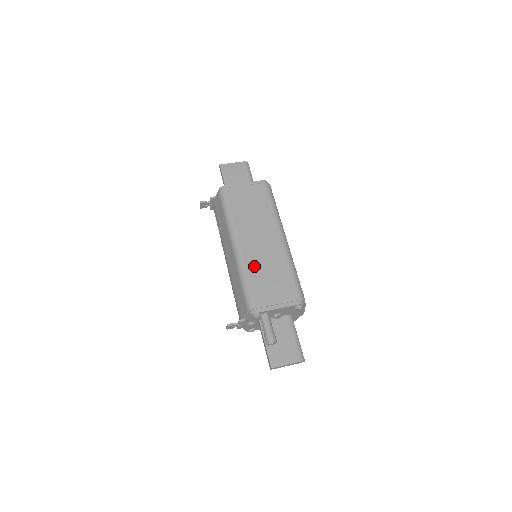
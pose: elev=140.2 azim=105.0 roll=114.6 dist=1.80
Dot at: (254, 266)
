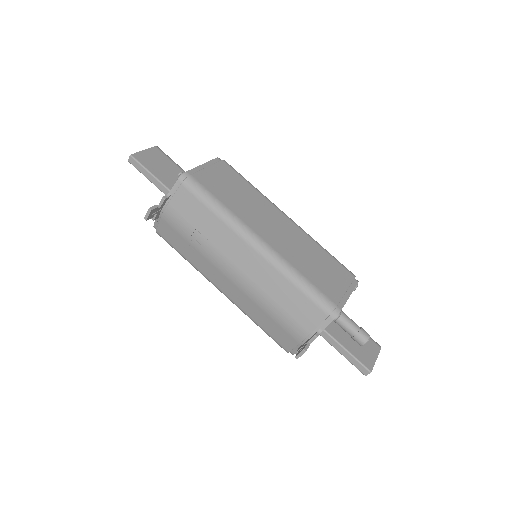
Dot at: (295, 259)
